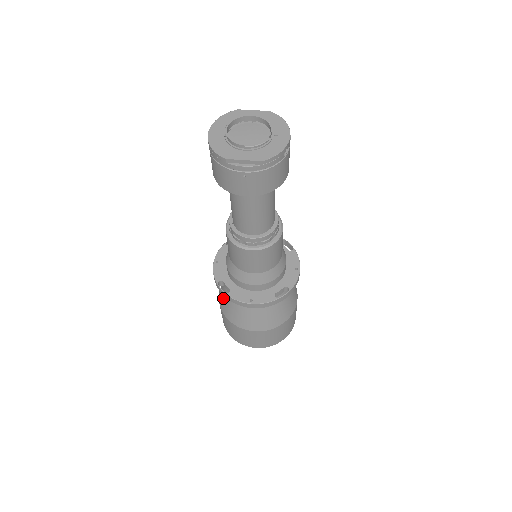
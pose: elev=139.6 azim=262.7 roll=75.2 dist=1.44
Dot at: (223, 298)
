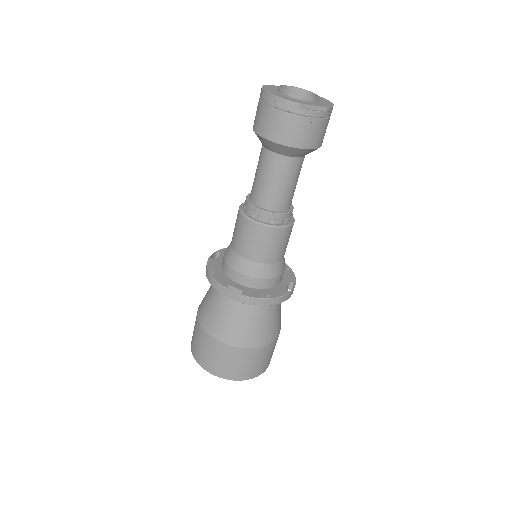
Dot at: (216, 318)
